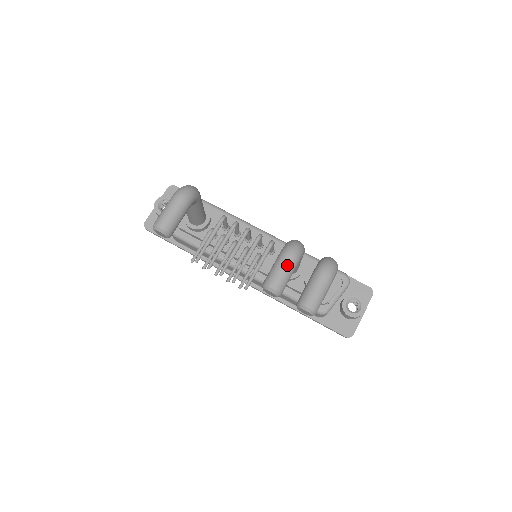
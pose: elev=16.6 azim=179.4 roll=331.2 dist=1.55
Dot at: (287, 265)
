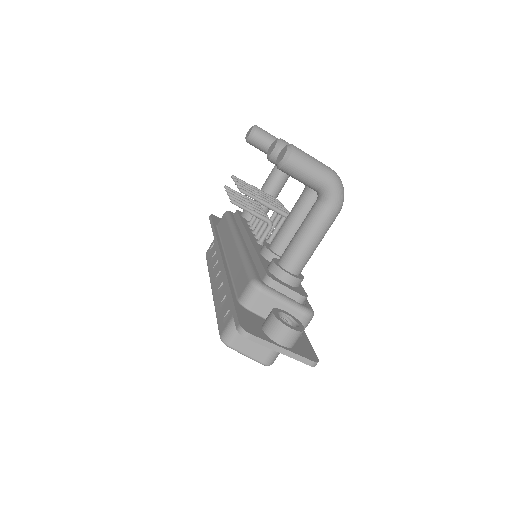
Dot at: occluded
